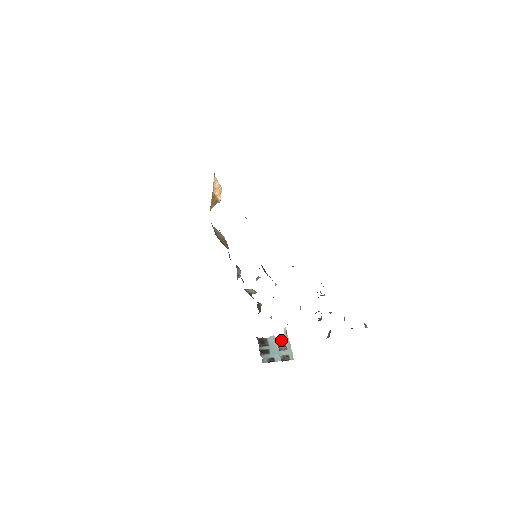
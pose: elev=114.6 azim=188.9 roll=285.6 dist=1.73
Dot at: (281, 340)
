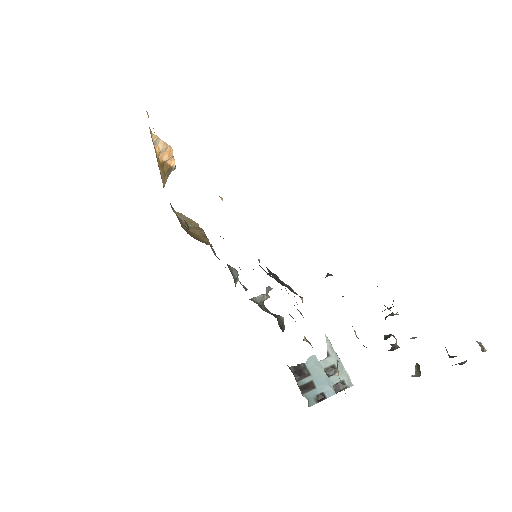
Dot at: (326, 359)
